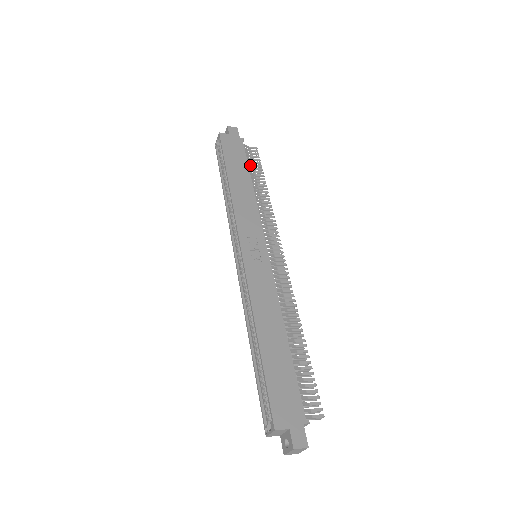
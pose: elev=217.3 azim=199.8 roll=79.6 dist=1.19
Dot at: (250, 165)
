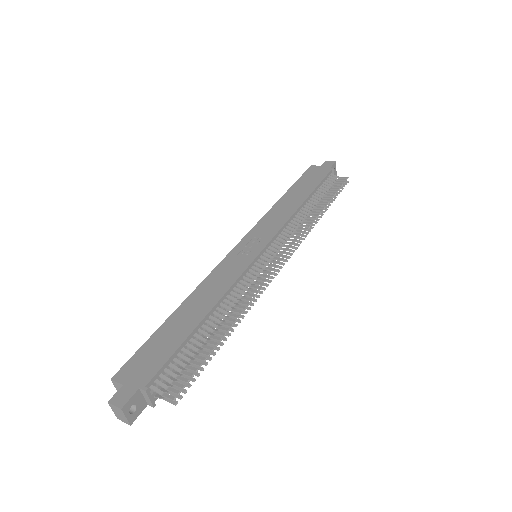
Dot at: (325, 190)
